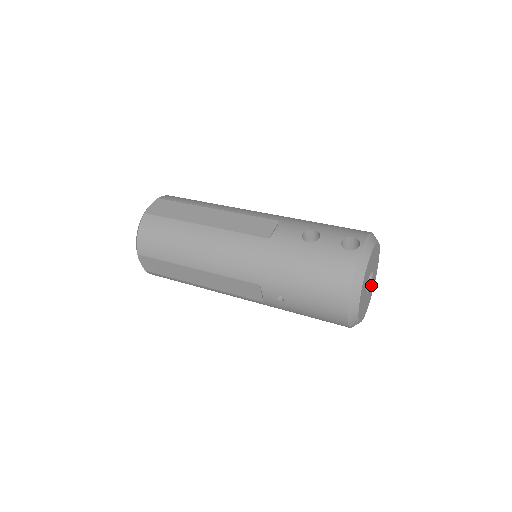
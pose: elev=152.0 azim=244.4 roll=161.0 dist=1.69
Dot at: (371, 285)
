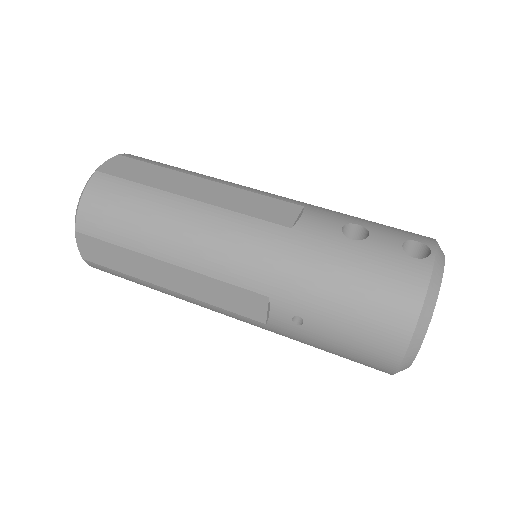
Dot at: occluded
